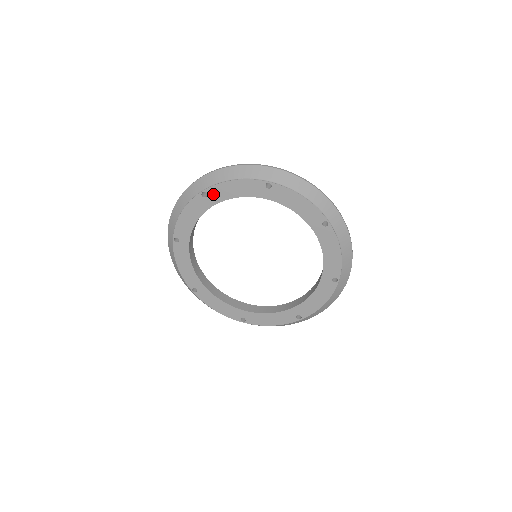
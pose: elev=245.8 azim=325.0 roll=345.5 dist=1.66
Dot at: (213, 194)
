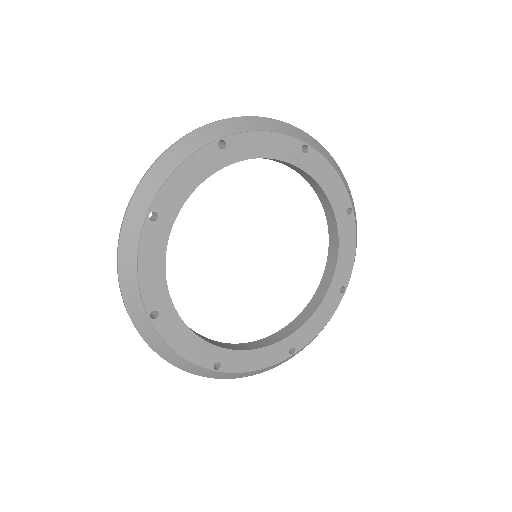
Dot at: (311, 159)
